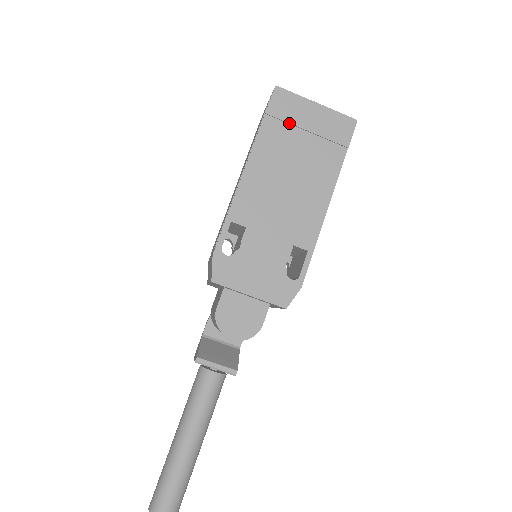
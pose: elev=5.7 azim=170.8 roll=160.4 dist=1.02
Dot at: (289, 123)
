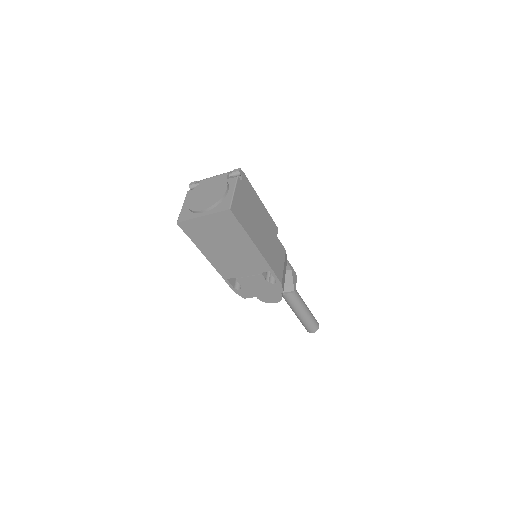
Dot at: (202, 233)
